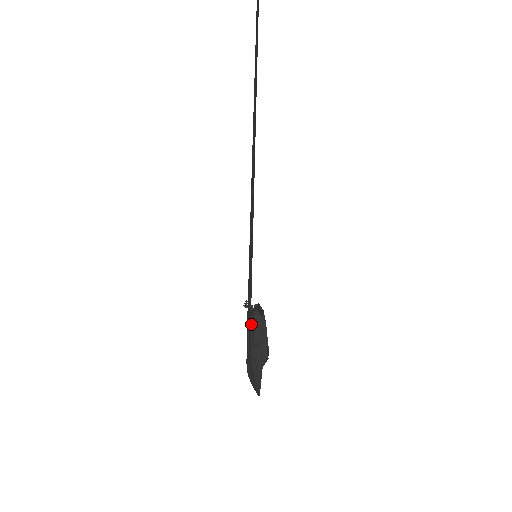
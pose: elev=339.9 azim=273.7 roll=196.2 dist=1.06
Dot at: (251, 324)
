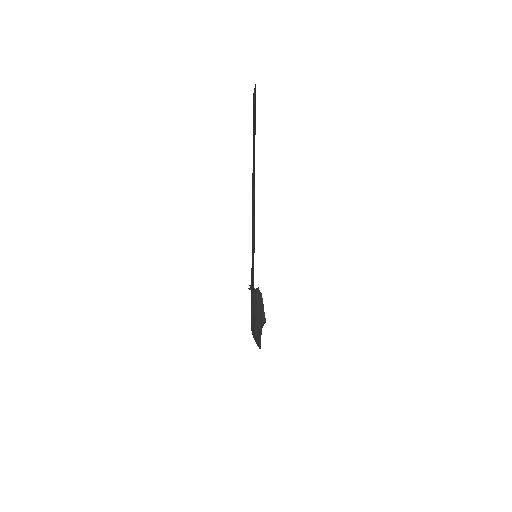
Dot at: (254, 298)
